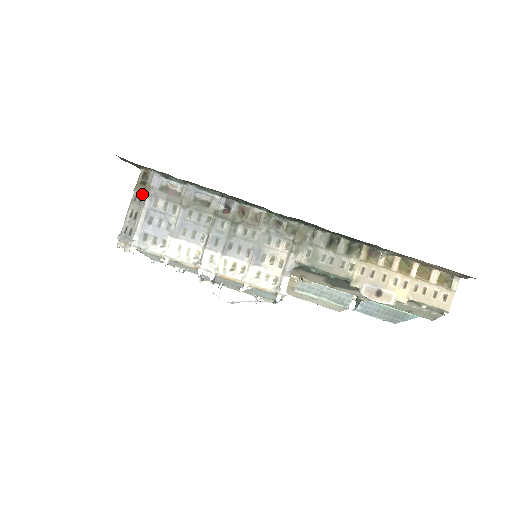
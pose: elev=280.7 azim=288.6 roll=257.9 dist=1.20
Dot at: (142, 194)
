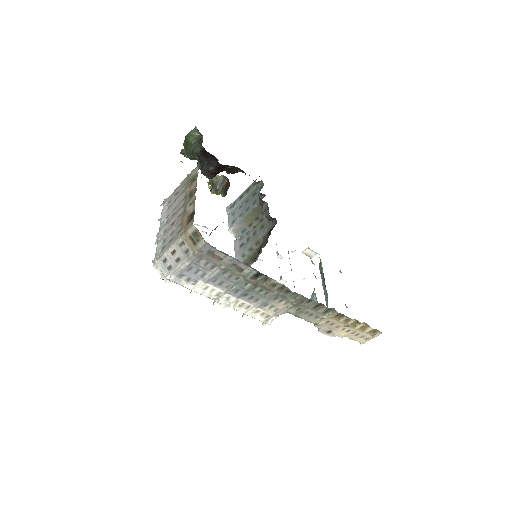
Dot at: (189, 250)
